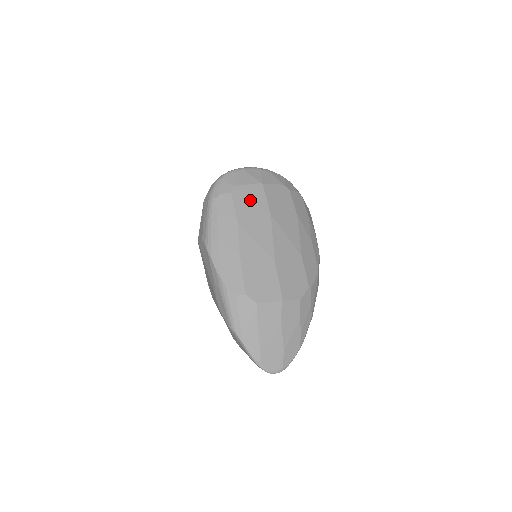
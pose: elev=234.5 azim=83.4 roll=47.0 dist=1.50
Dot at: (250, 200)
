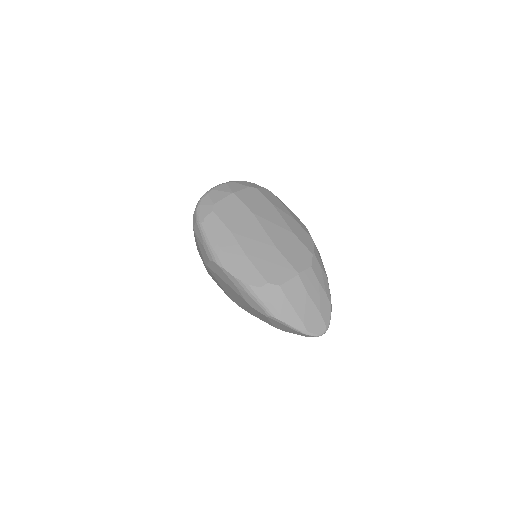
Dot at: (231, 210)
